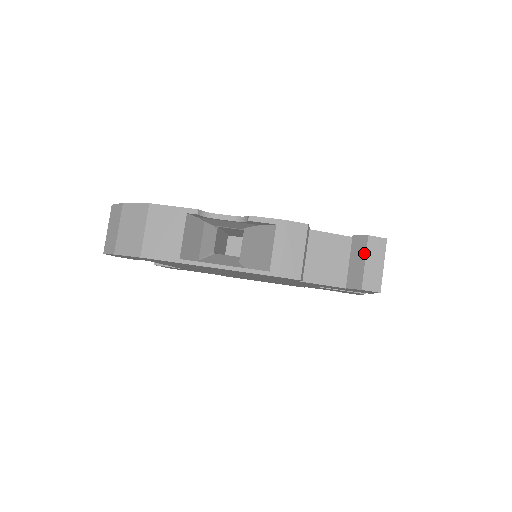
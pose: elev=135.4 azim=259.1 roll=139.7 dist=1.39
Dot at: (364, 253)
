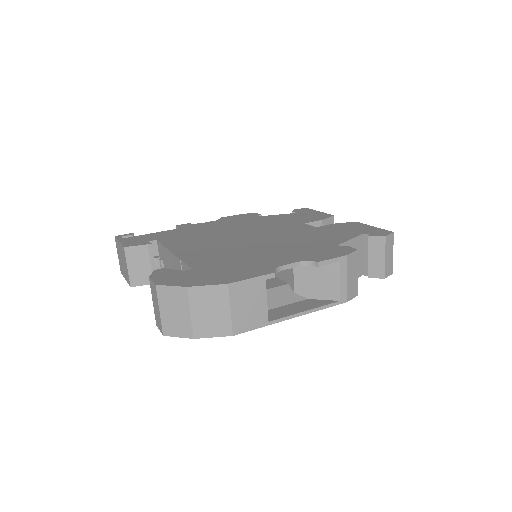
Dot at: (383, 251)
